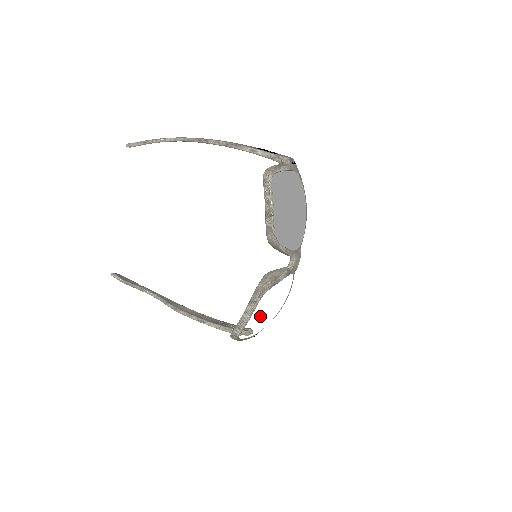
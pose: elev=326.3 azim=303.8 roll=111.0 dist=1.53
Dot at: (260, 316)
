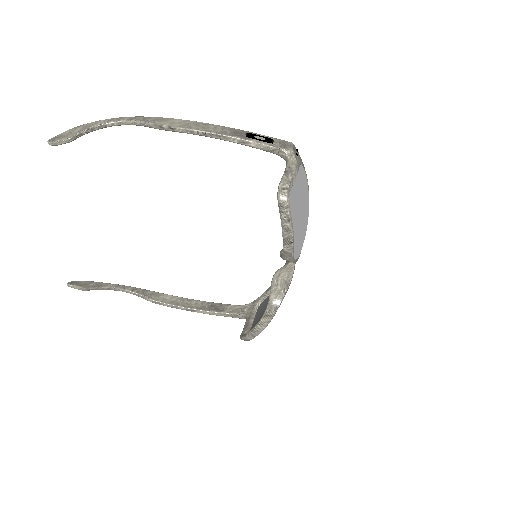
Dot at: occluded
